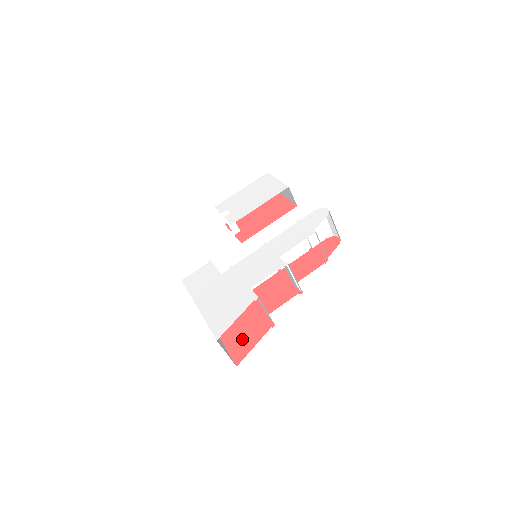
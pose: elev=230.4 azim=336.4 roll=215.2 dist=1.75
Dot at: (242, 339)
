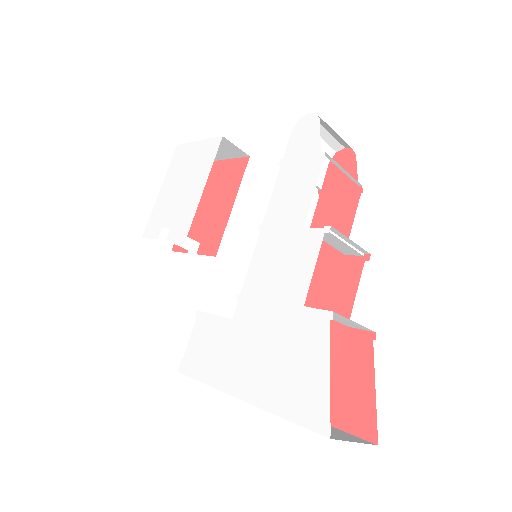
Dot at: (342, 392)
